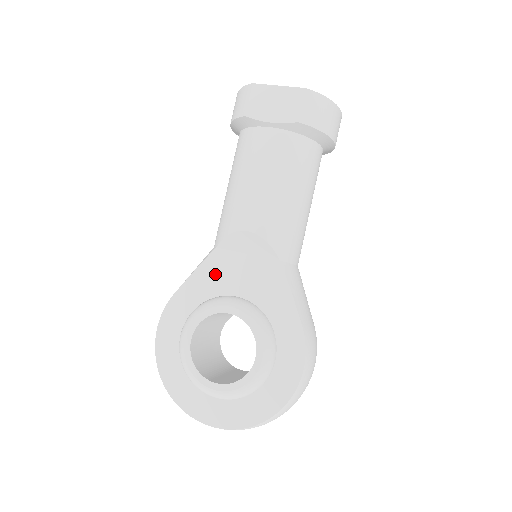
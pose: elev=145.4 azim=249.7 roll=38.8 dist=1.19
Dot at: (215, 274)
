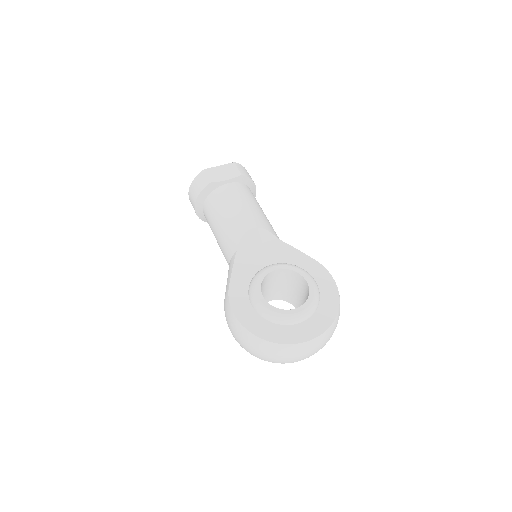
Dot at: (247, 263)
